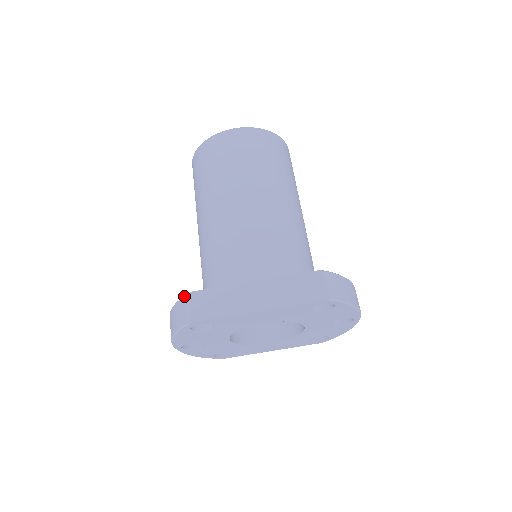
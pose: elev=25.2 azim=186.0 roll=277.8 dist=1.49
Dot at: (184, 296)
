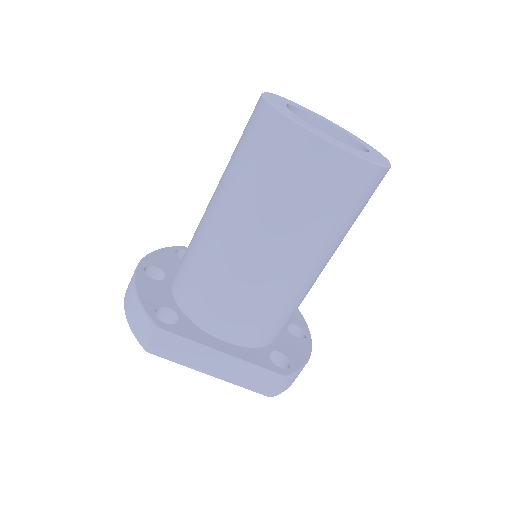
Dot at: (150, 322)
